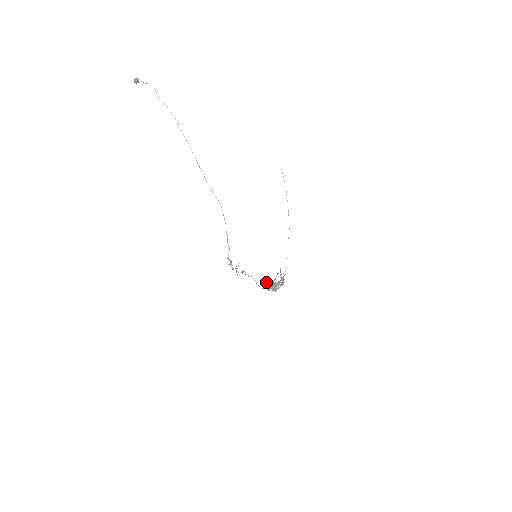
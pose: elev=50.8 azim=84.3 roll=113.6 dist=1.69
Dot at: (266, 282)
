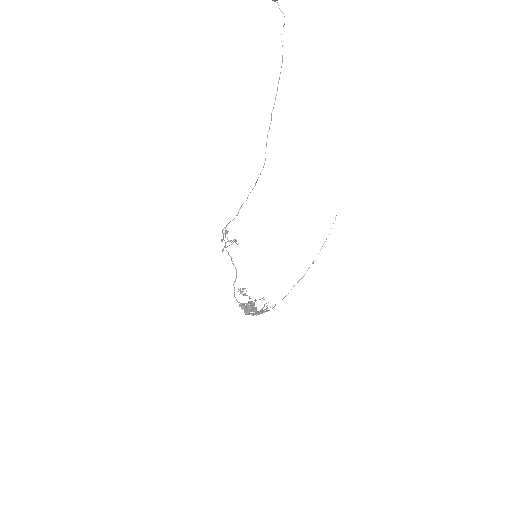
Dot at: occluded
